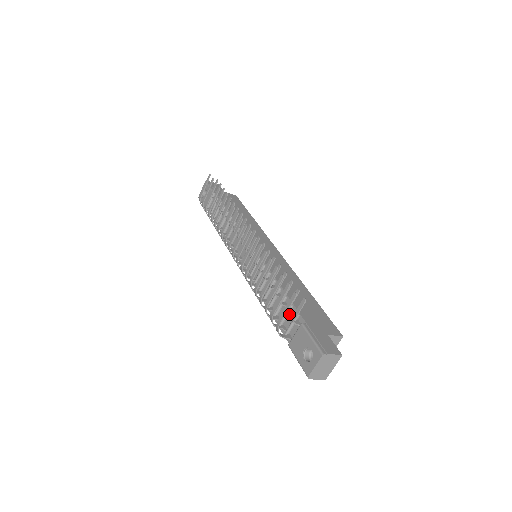
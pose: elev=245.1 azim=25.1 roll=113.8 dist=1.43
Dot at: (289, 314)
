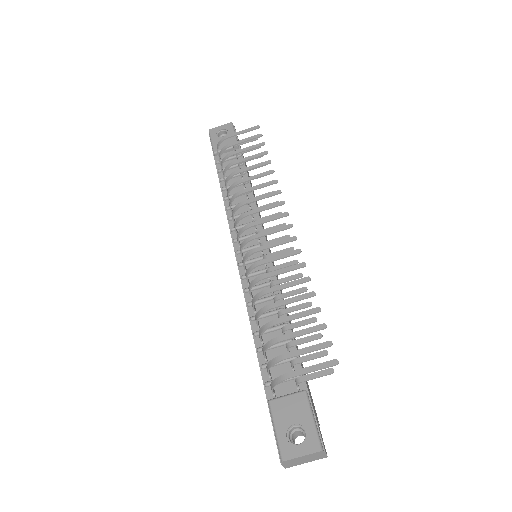
Dot at: (292, 367)
